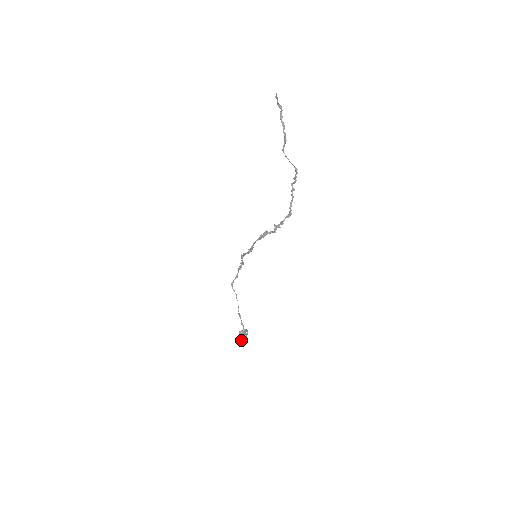
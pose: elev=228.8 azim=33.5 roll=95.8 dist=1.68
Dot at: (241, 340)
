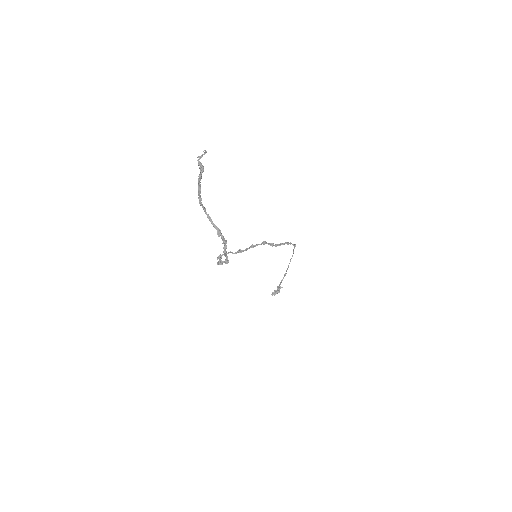
Dot at: (272, 293)
